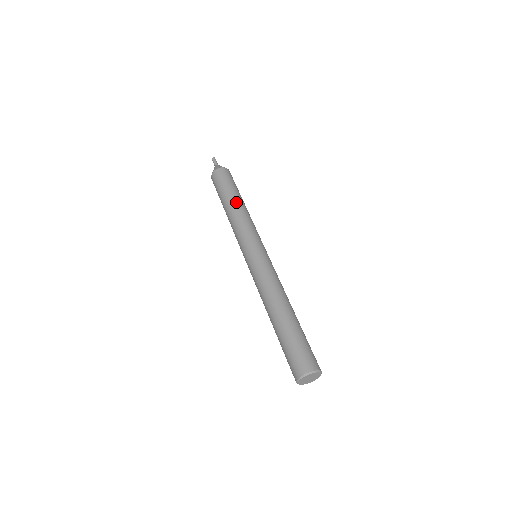
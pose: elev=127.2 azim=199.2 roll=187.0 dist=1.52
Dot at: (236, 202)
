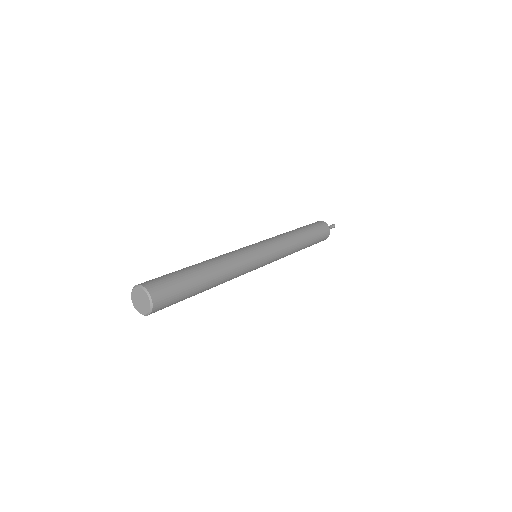
Dot at: (296, 231)
